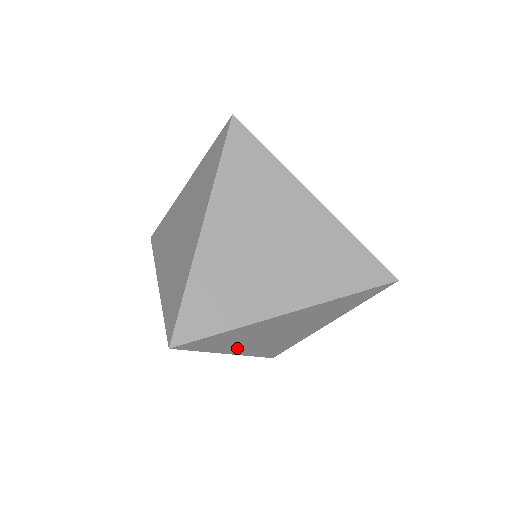
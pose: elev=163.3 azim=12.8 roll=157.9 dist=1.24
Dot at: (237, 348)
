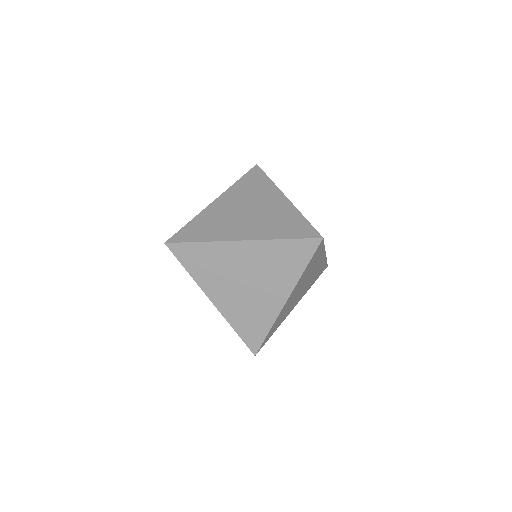
Dot at: (214, 290)
